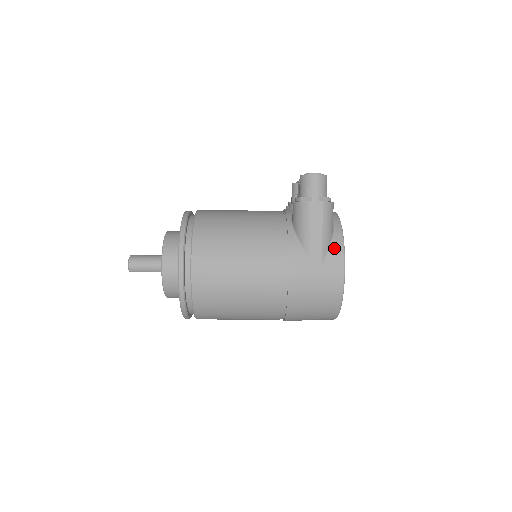
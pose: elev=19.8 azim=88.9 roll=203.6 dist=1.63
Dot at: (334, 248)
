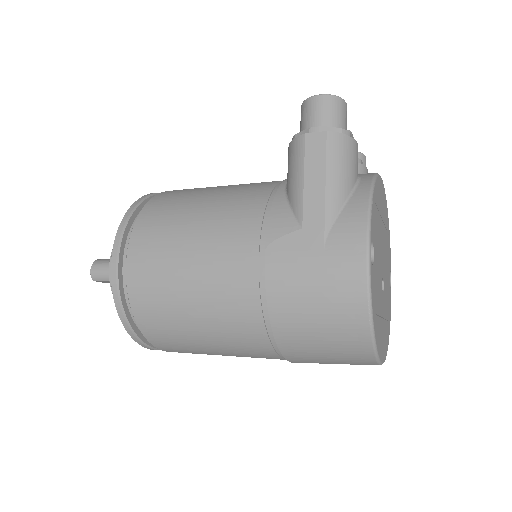
Dot at: (350, 211)
